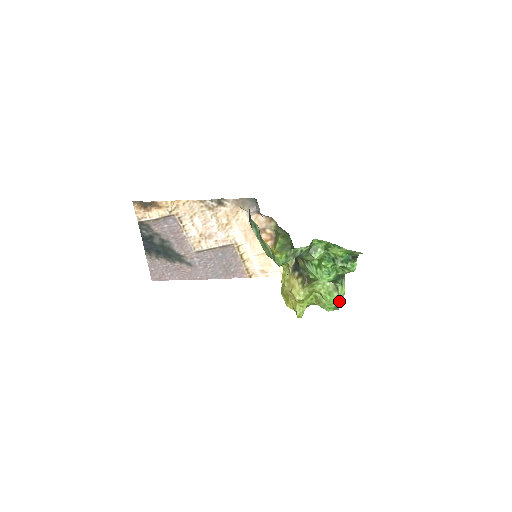
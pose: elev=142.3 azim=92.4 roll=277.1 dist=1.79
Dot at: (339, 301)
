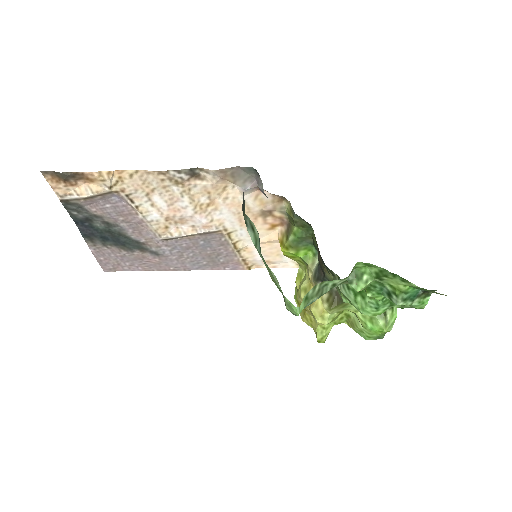
Dot at: (386, 331)
